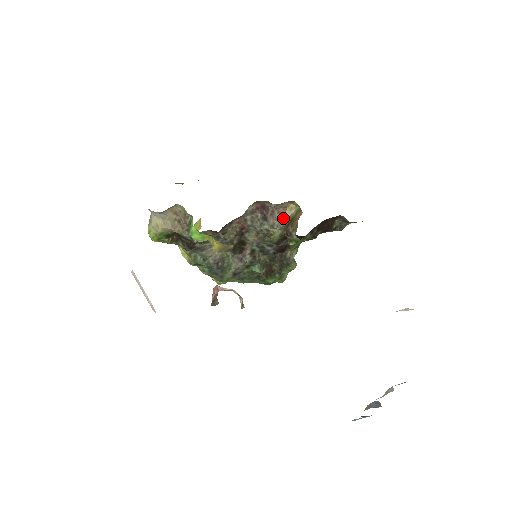
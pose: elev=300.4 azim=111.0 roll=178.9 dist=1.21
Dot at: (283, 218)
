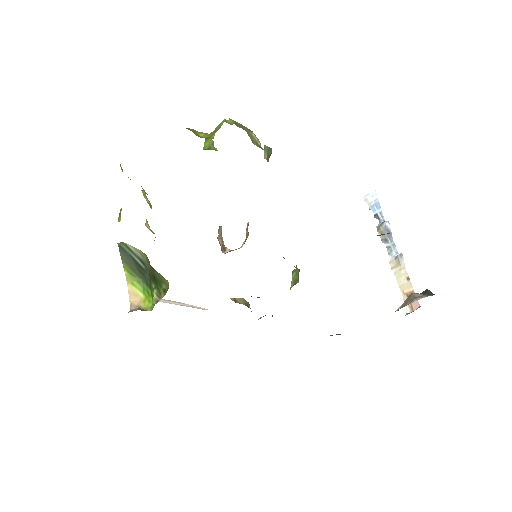
Dot at: occluded
